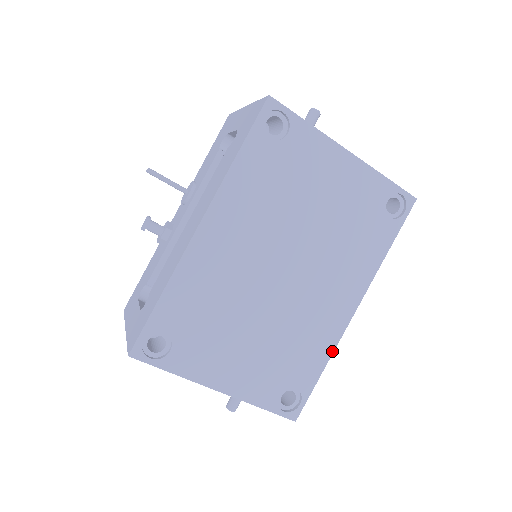
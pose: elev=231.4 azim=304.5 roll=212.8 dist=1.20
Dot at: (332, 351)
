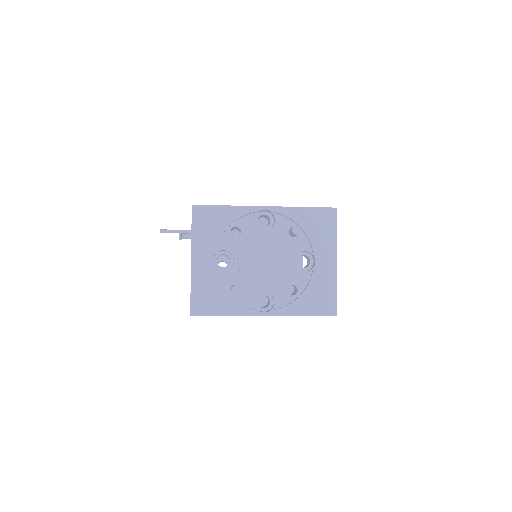
Dot at: occluded
